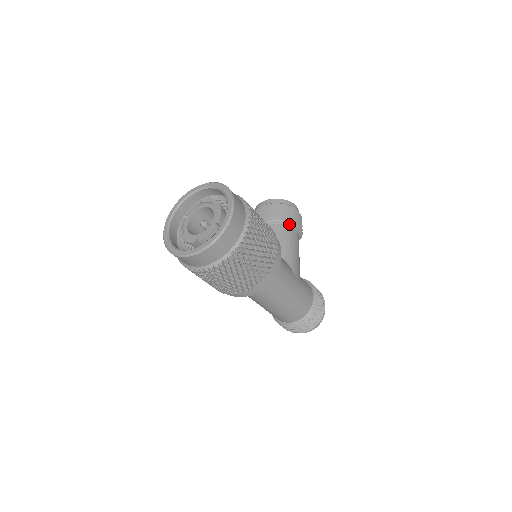
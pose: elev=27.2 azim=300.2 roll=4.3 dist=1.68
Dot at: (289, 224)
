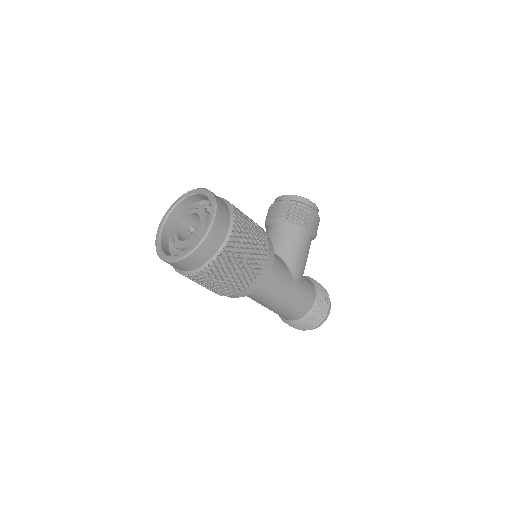
Dot at: (300, 225)
